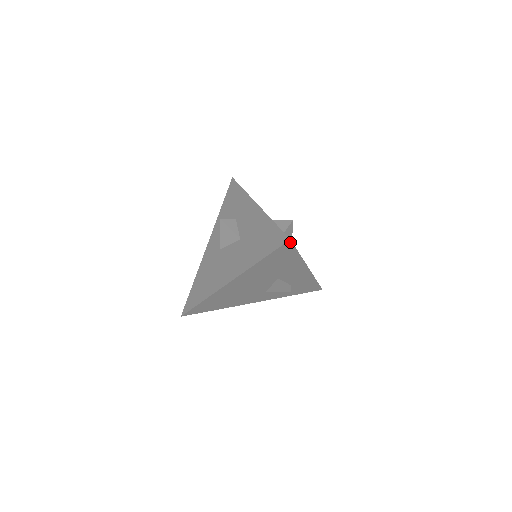
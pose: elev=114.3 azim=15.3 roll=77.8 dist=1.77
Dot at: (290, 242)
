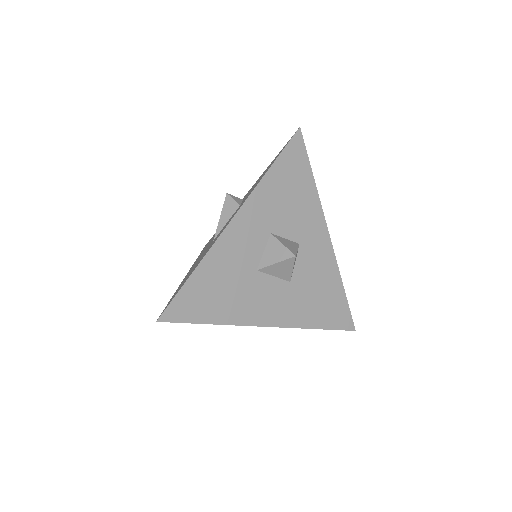
Dot at: (164, 320)
